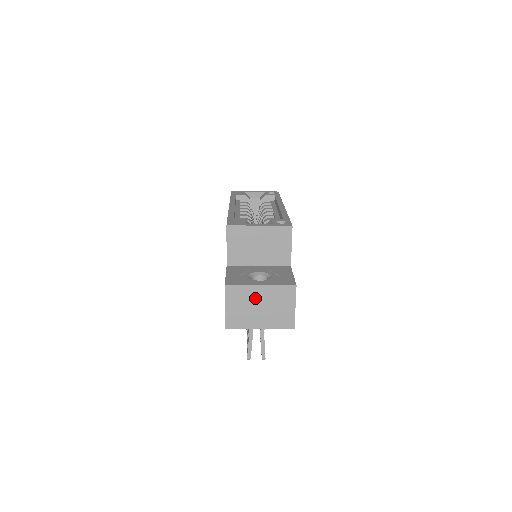
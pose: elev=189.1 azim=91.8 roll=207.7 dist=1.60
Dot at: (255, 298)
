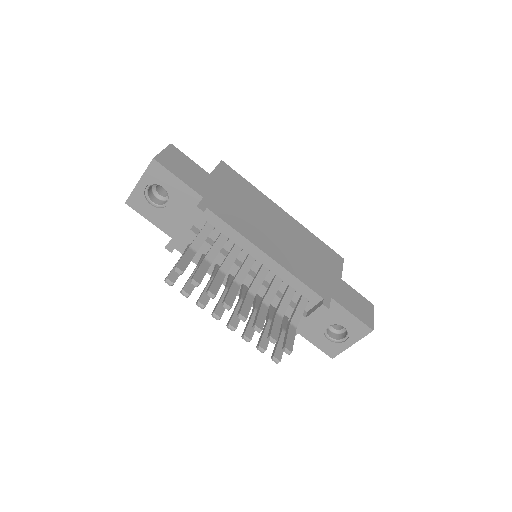
Dot at: occluded
